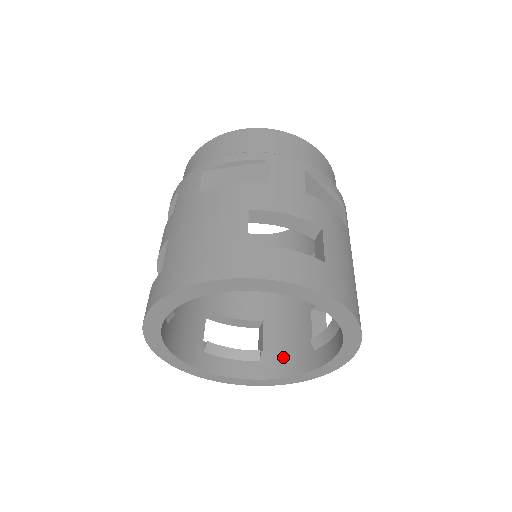
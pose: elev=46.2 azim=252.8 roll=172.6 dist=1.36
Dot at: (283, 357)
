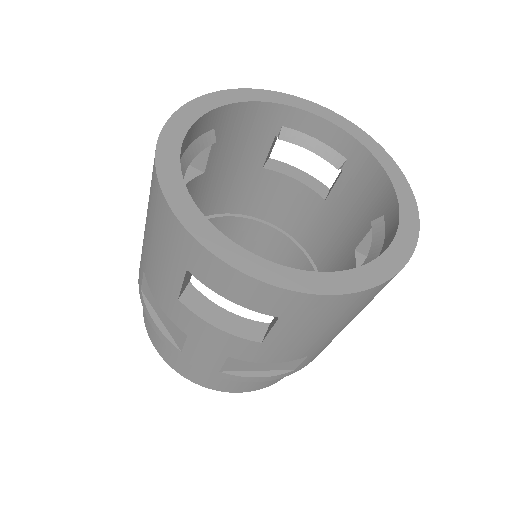
Dot at: occluded
